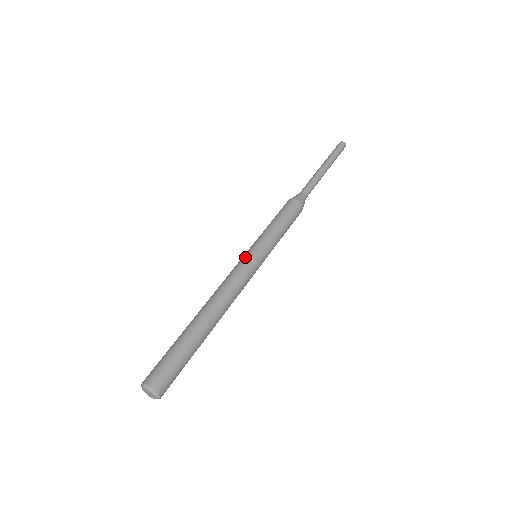
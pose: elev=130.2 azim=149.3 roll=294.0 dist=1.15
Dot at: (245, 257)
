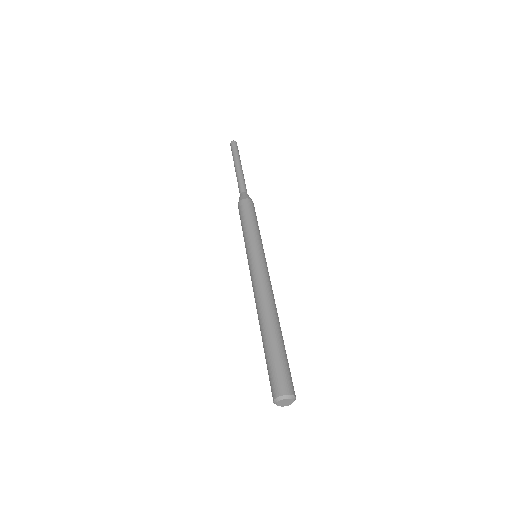
Dot at: (251, 261)
